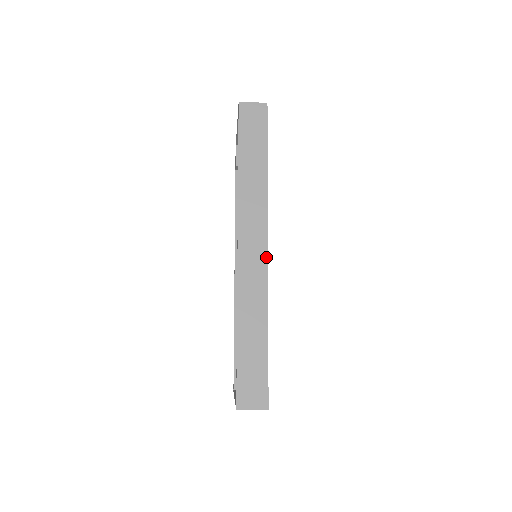
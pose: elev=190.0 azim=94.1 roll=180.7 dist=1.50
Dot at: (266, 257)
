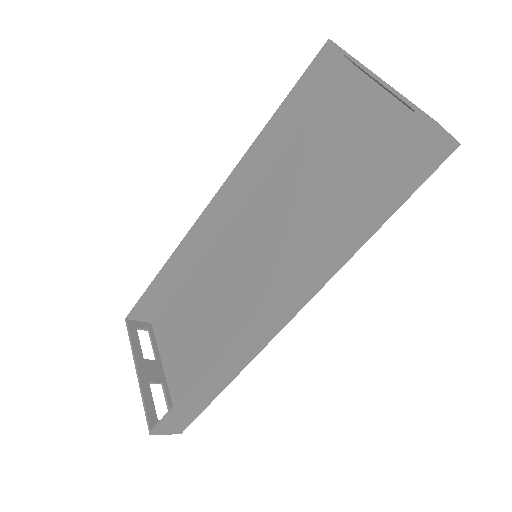
Dot at: (283, 326)
